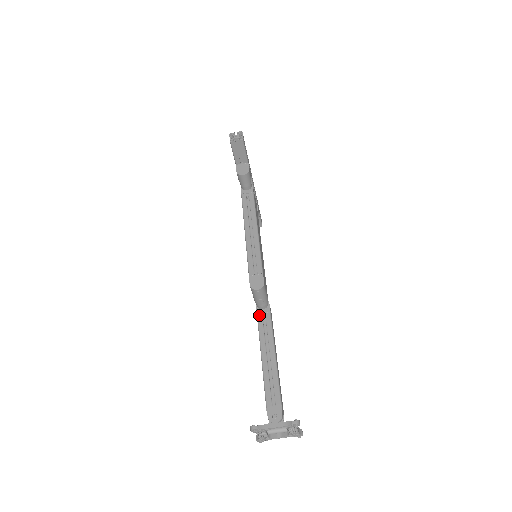
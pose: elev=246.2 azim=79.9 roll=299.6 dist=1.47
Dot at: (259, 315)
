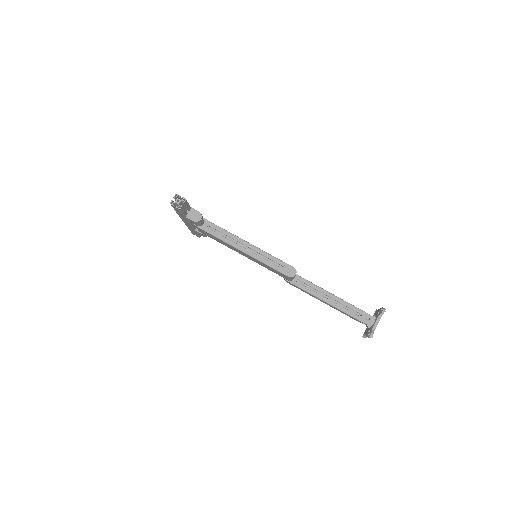
Dot at: (296, 284)
